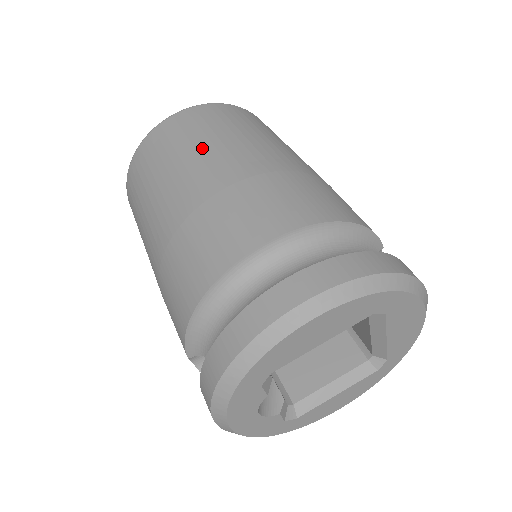
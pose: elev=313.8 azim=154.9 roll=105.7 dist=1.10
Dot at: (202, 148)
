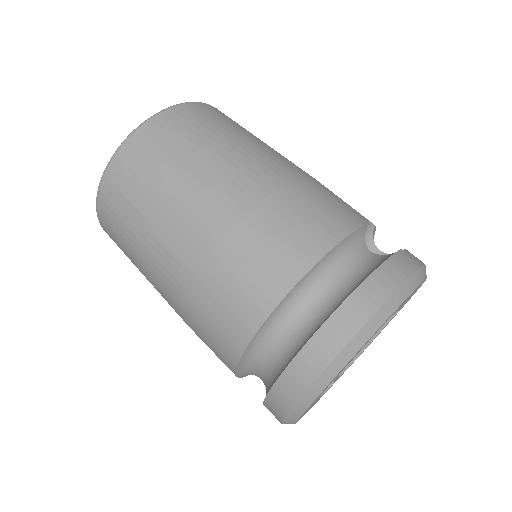
Dot at: (159, 212)
